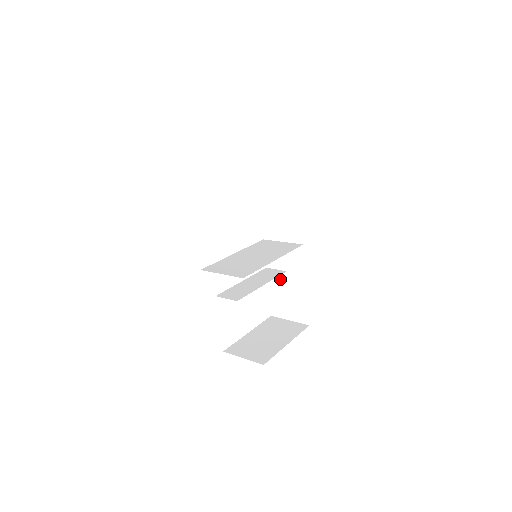
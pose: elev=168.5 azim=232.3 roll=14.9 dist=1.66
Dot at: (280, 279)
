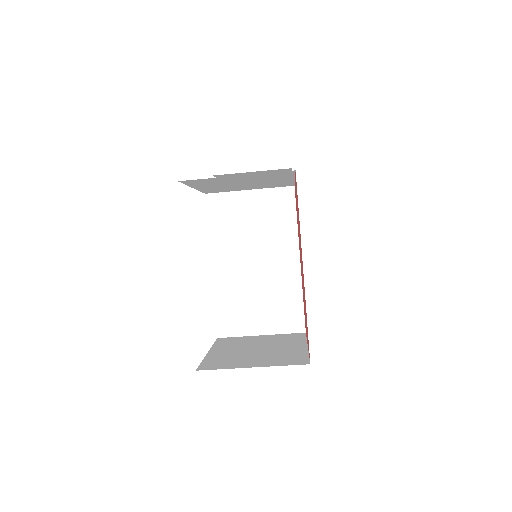
Dot at: (246, 341)
